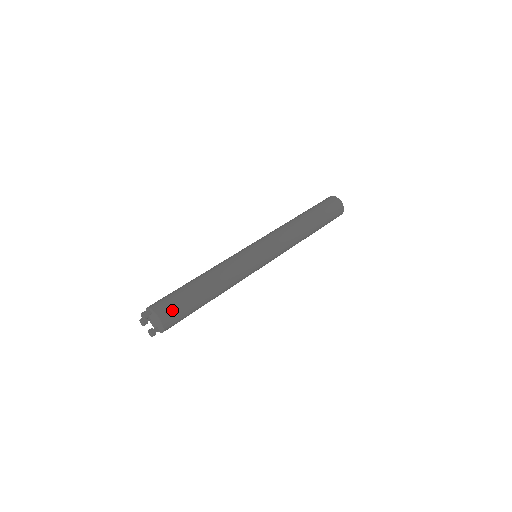
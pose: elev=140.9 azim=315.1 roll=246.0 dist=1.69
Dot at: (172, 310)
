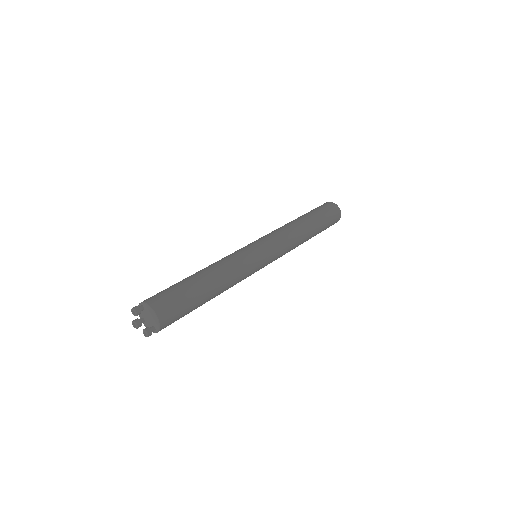
Dot at: (166, 300)
